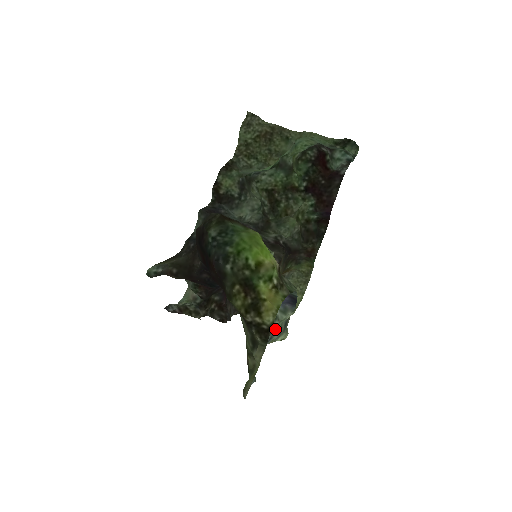
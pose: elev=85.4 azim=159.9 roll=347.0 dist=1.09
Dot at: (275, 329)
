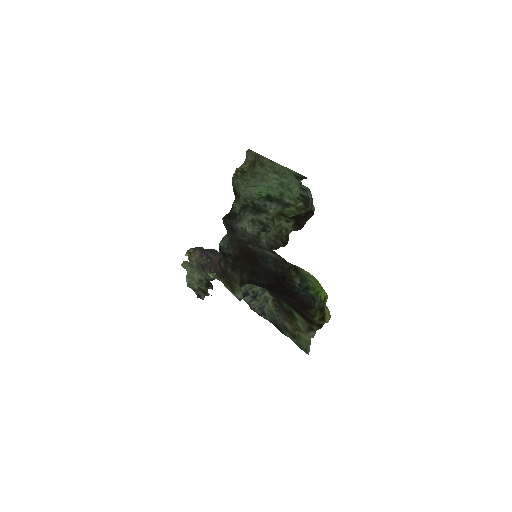
Dot at: (254, 291)
